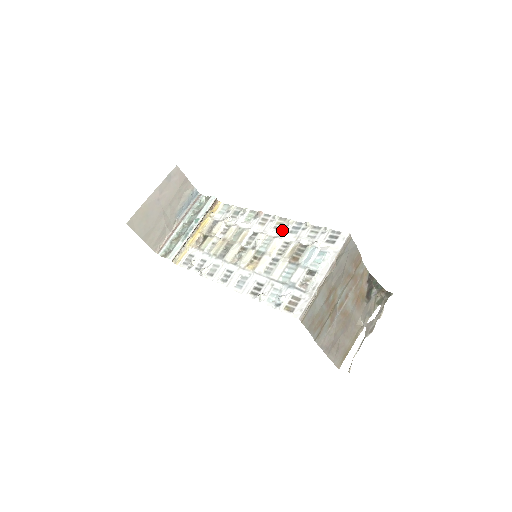
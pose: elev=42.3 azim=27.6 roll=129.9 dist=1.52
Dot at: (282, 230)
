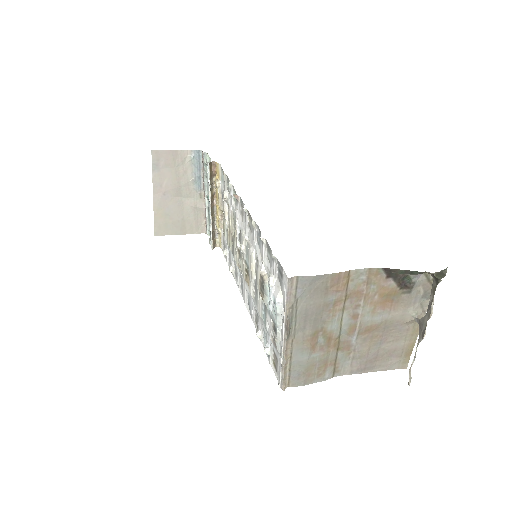
Dot at: (252, 235)
